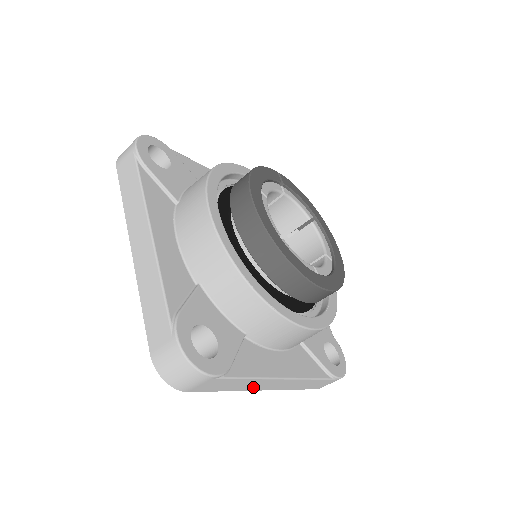
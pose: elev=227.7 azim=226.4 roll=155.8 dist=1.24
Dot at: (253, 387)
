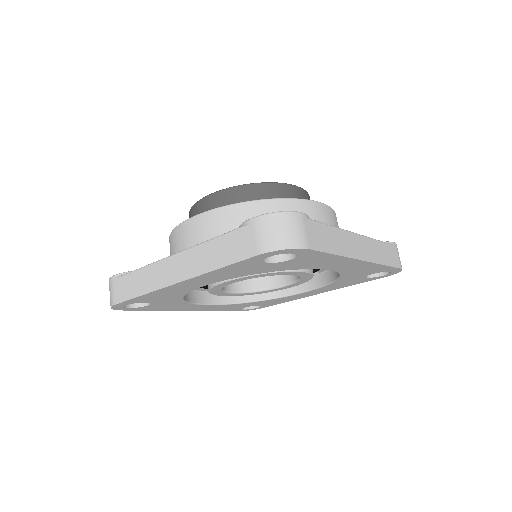
Dot at: (349, 250)
